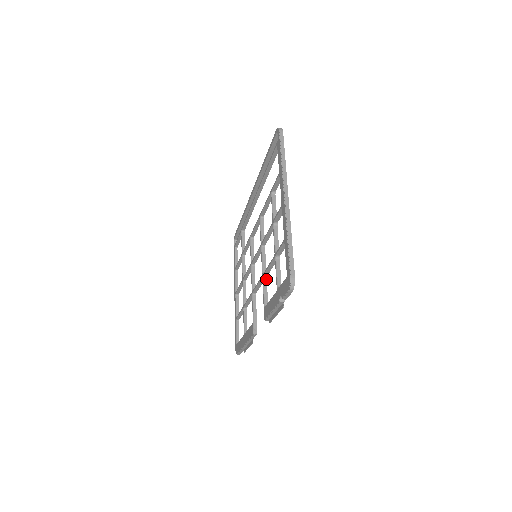
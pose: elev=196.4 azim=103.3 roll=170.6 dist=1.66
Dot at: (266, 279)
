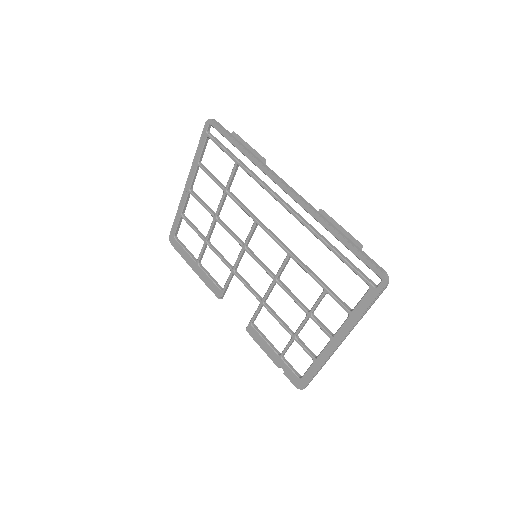
Dot at: occluded
